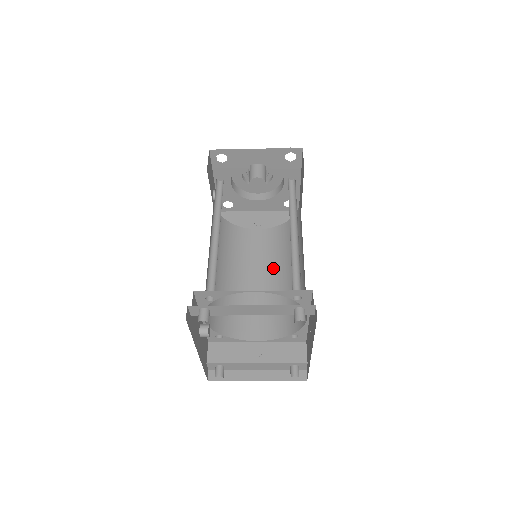
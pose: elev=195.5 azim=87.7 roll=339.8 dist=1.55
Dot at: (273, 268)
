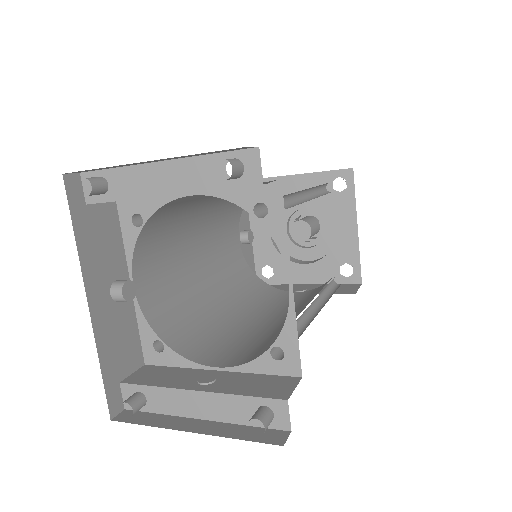
Dot at: occluded
